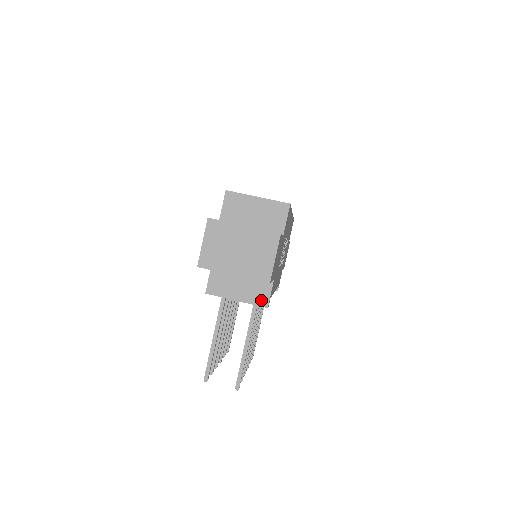
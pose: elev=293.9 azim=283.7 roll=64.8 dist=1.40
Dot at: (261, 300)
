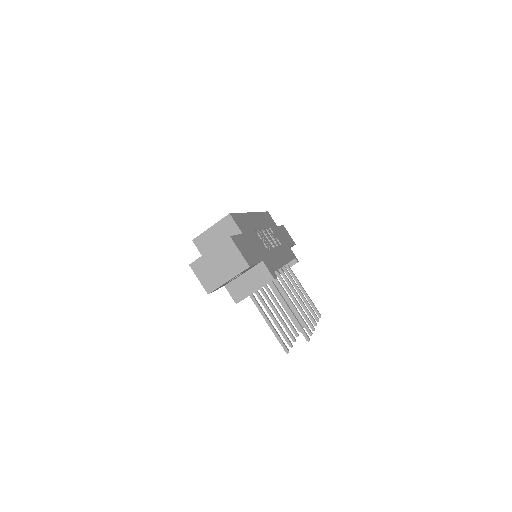
Dot at: (267, 279)
